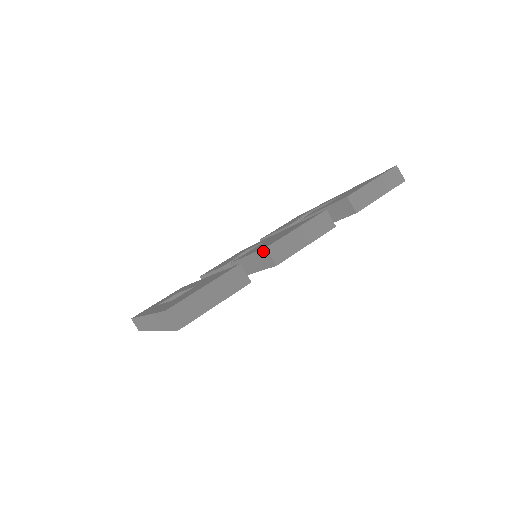
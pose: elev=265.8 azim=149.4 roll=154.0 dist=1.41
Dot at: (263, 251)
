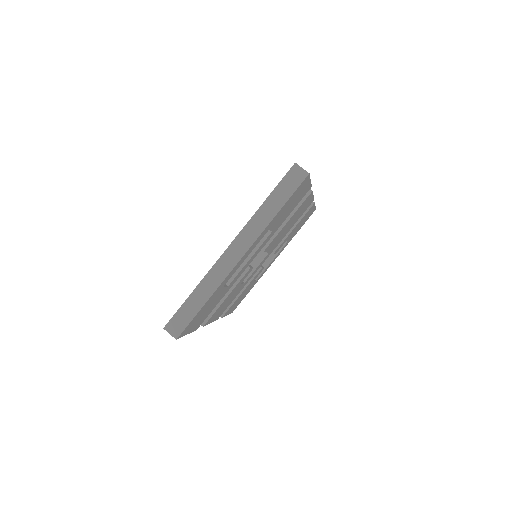
Dot at: occluded
